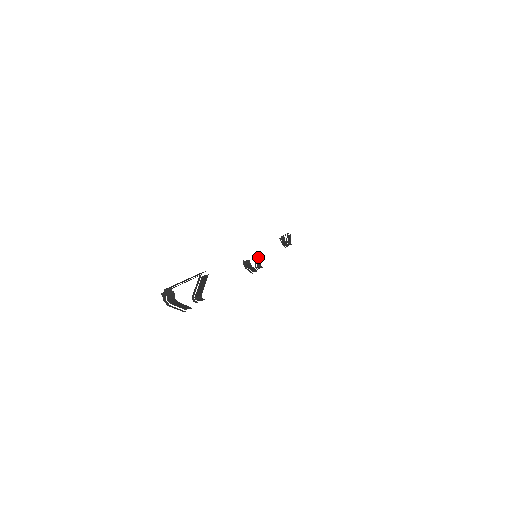
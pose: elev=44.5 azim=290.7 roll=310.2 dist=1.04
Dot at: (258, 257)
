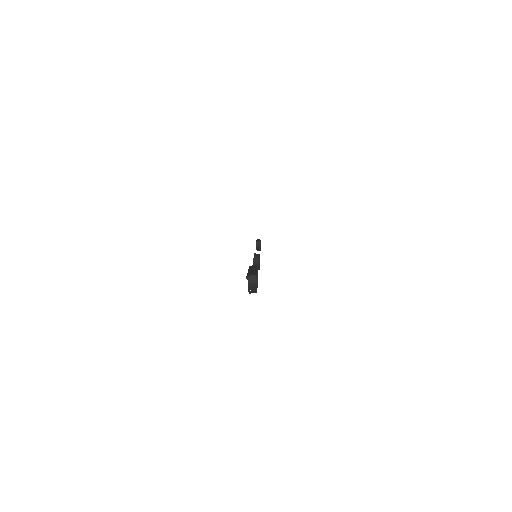
Dot at: (256, 257)
